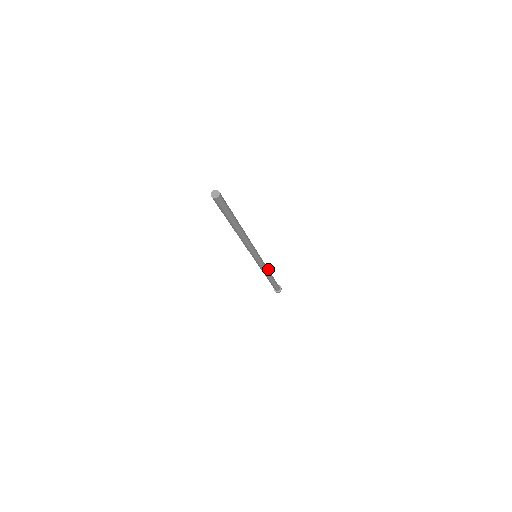
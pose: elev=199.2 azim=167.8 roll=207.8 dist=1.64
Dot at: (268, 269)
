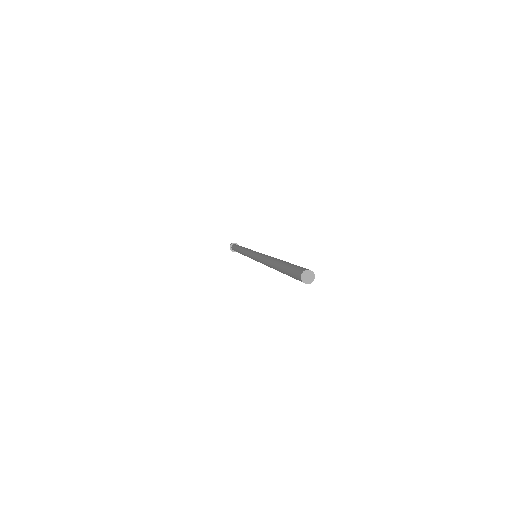
Dot at: occluded
